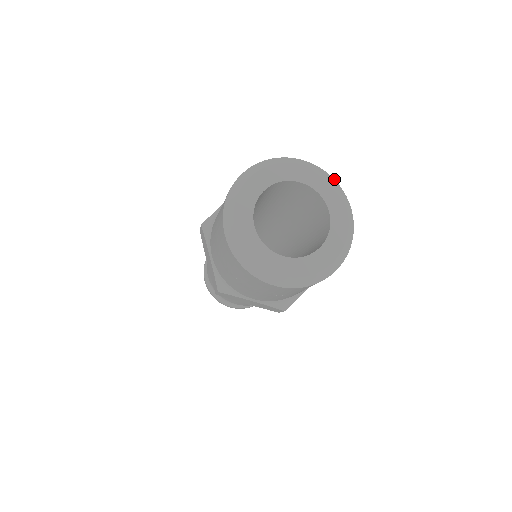
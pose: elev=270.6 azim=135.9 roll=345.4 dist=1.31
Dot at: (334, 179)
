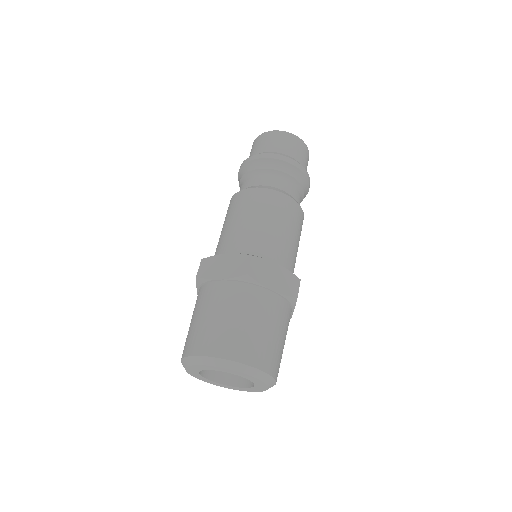
Dot at: (271, 376)
